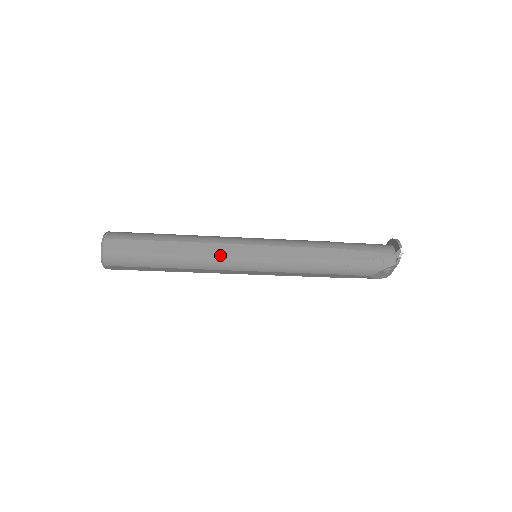
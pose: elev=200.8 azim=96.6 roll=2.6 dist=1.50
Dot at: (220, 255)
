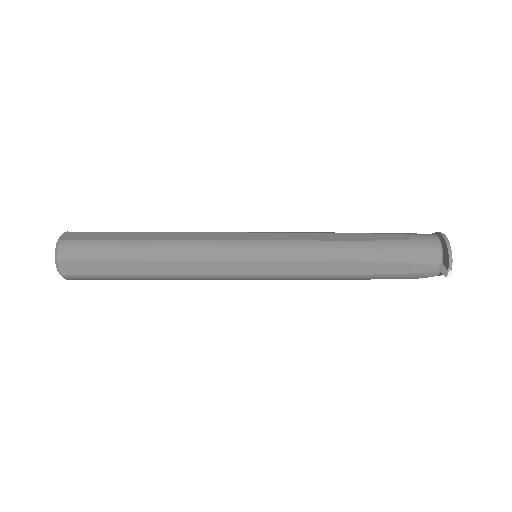
Dot at: (208, 275)
